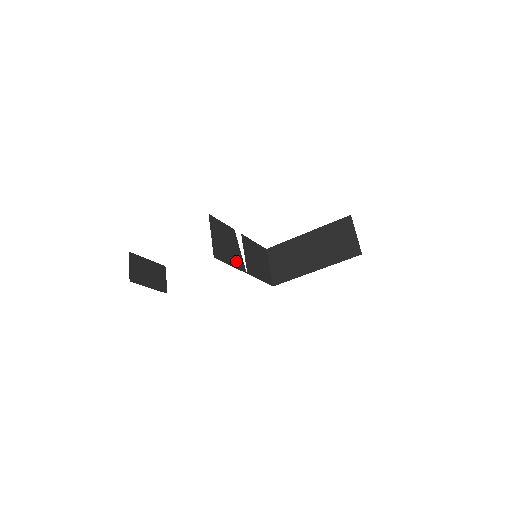
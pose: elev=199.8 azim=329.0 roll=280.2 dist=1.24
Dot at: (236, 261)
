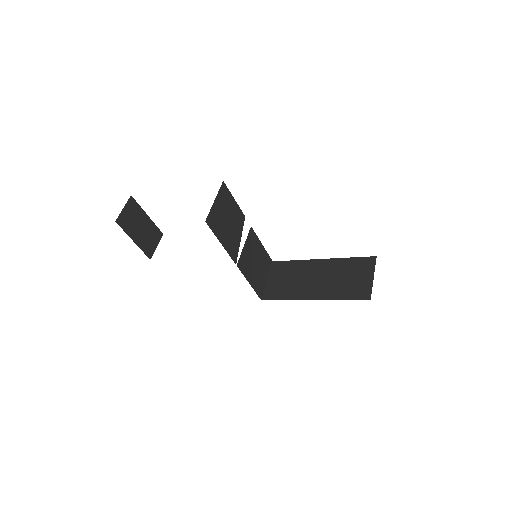
Dot at: (230, 244)
